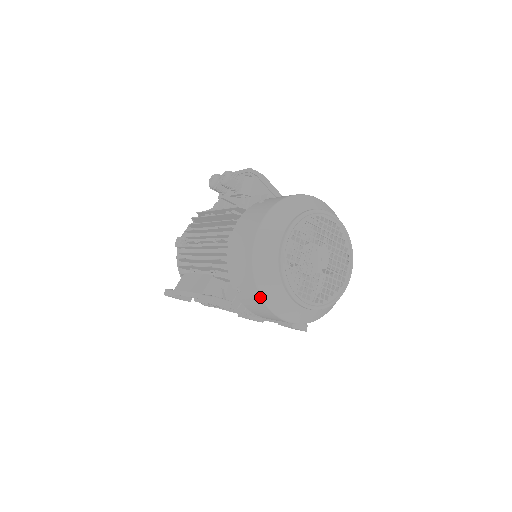
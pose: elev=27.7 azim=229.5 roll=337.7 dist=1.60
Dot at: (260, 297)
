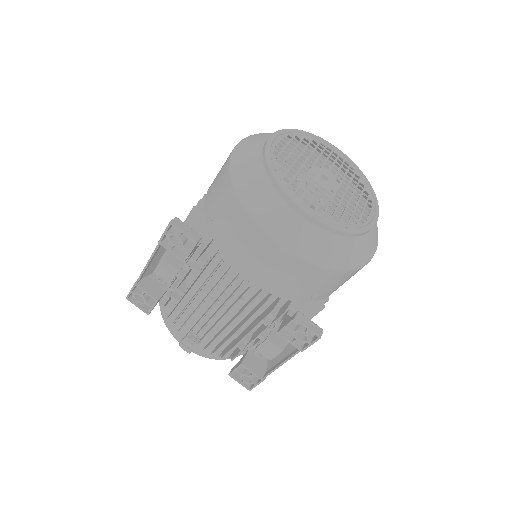
Dot at: (235, 194)
